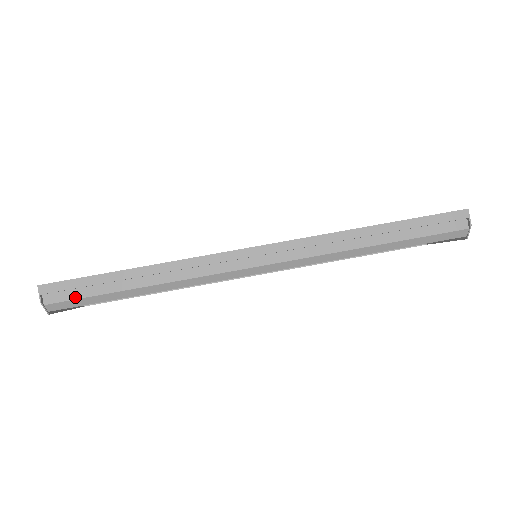
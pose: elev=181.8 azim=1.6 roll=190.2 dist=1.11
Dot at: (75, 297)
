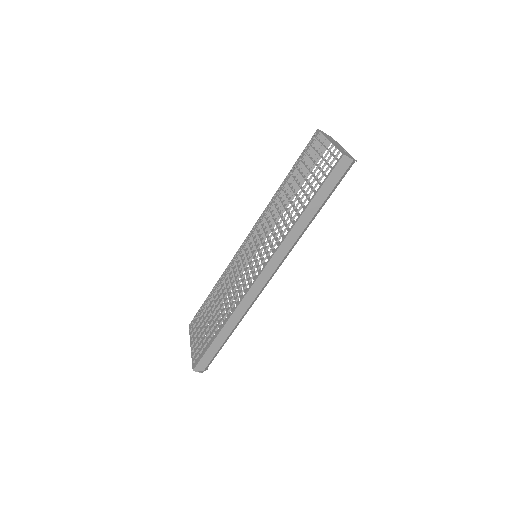
Dot at: (211, 359)
